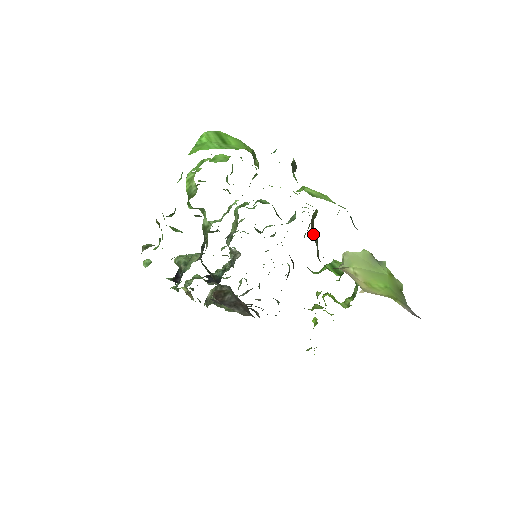
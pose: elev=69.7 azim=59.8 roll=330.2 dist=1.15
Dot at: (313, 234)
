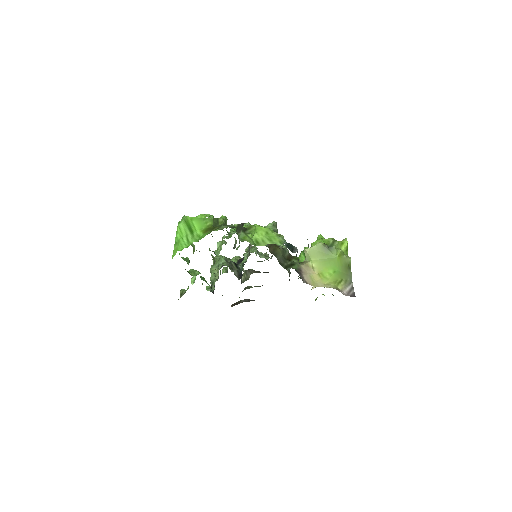
Dot at: (274, 254)
